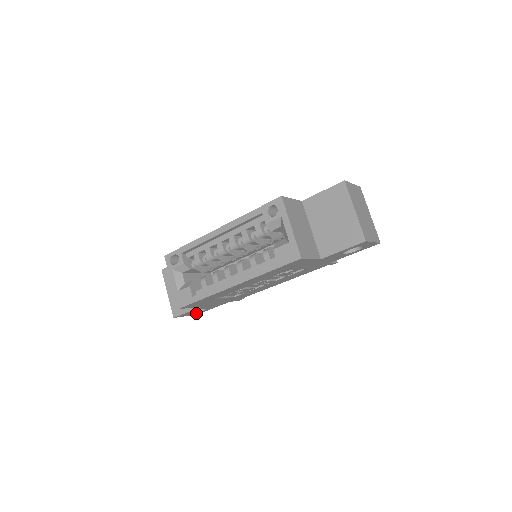
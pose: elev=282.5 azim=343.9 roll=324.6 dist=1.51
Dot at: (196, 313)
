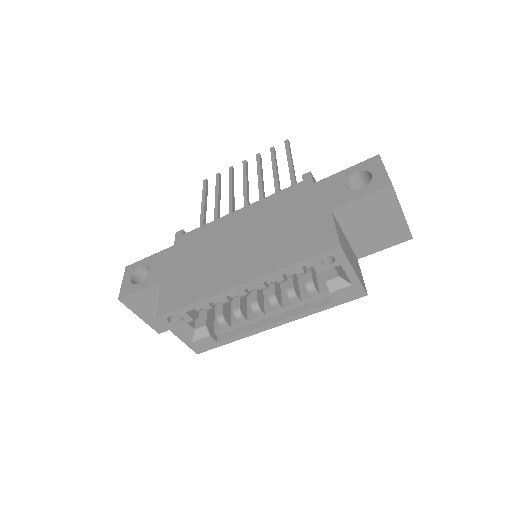
Dot at: occluded
